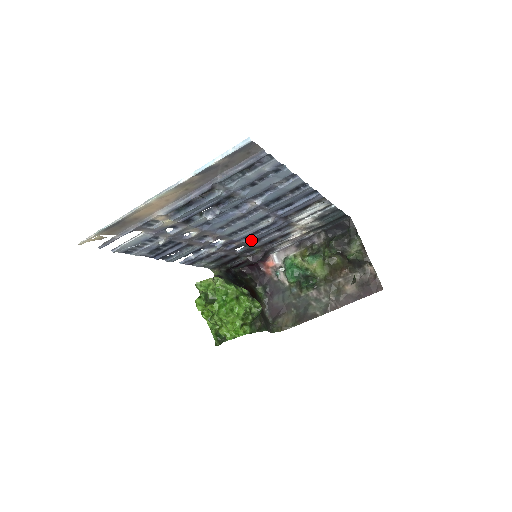
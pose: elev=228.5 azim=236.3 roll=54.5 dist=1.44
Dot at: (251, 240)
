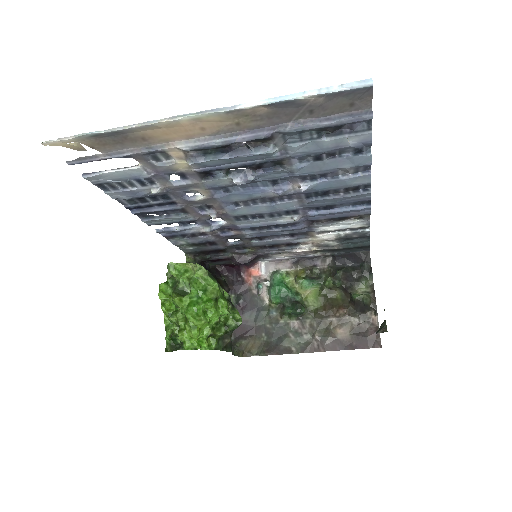
Dot at: (255, 235)
